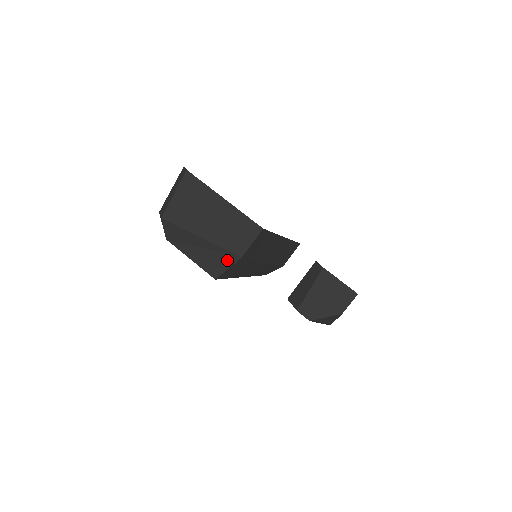
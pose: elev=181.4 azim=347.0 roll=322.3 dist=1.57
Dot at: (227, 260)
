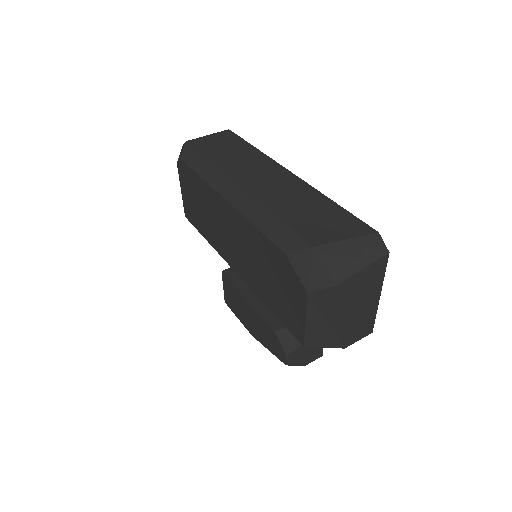
Dot at: (333, 343)
